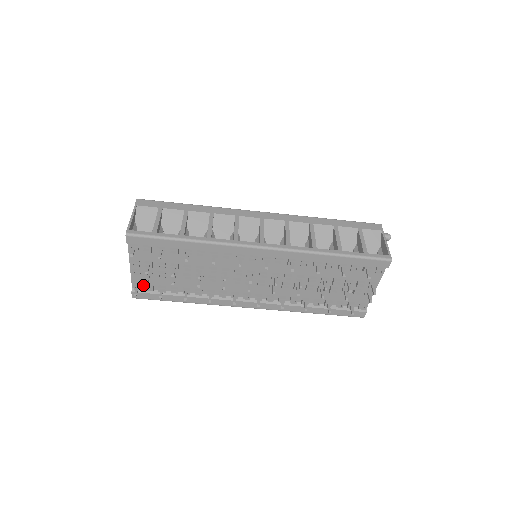
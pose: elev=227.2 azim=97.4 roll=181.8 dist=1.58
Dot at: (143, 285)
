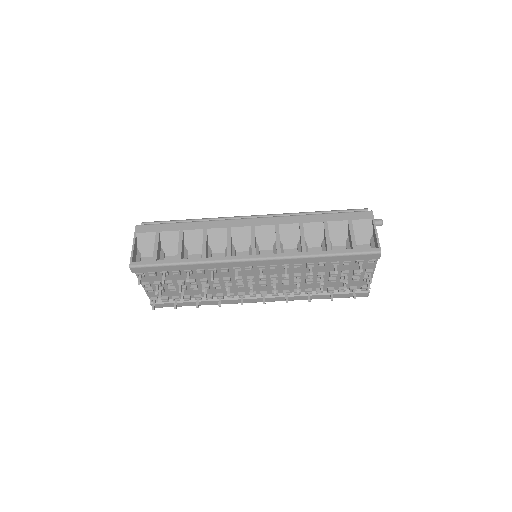
Dot at: occluded
